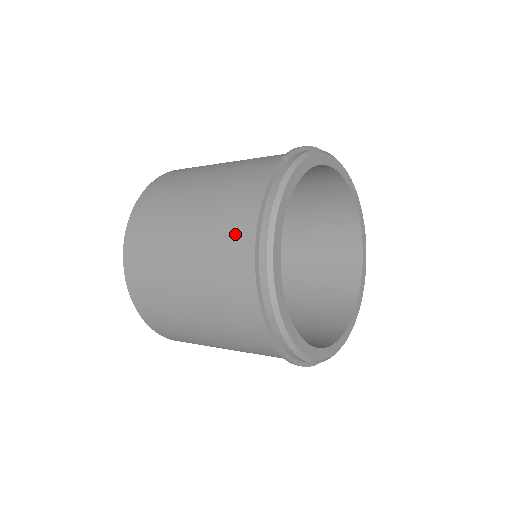
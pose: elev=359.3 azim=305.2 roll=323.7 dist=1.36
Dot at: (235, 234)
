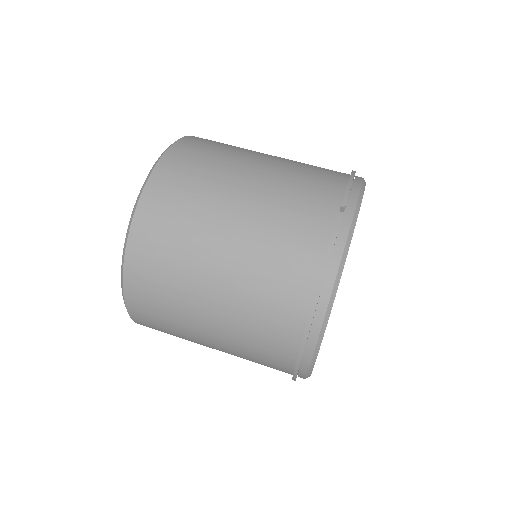
Dot at: (288, 293)
